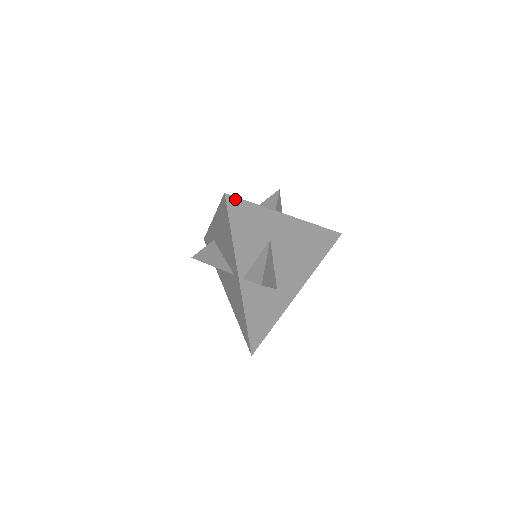
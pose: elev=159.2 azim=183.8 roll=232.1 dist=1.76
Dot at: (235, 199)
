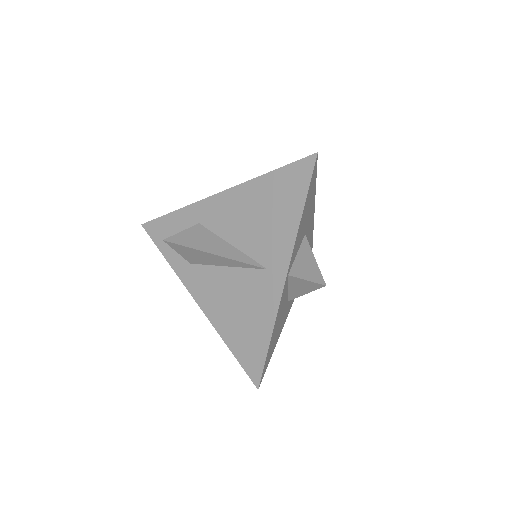
Dot at: (316, 166)
